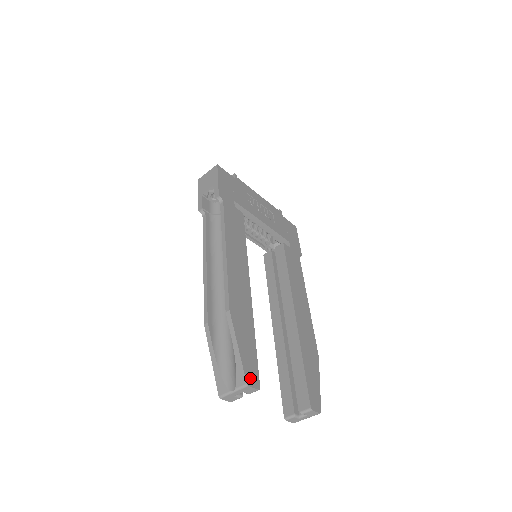
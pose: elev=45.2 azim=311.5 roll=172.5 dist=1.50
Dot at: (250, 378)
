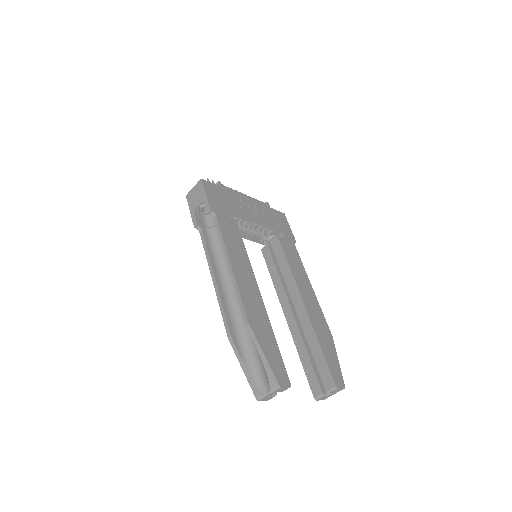
Dot at: (281, 379)
